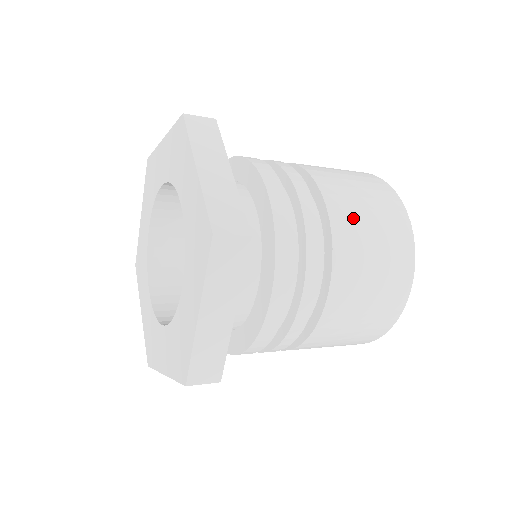
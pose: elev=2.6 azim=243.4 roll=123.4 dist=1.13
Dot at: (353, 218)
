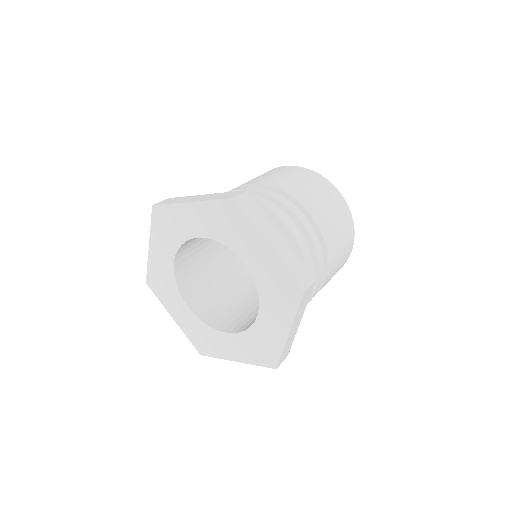
Dot at: (329, 223)
